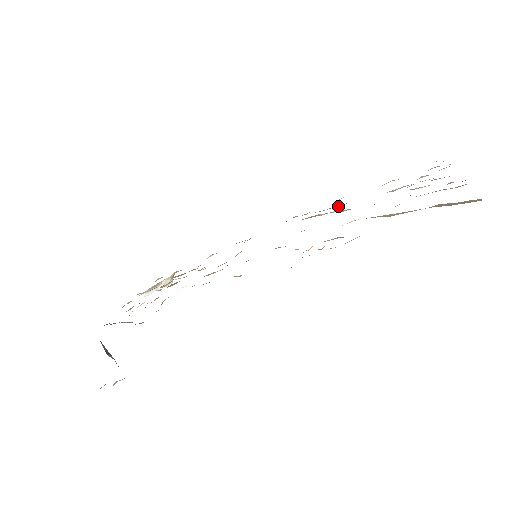
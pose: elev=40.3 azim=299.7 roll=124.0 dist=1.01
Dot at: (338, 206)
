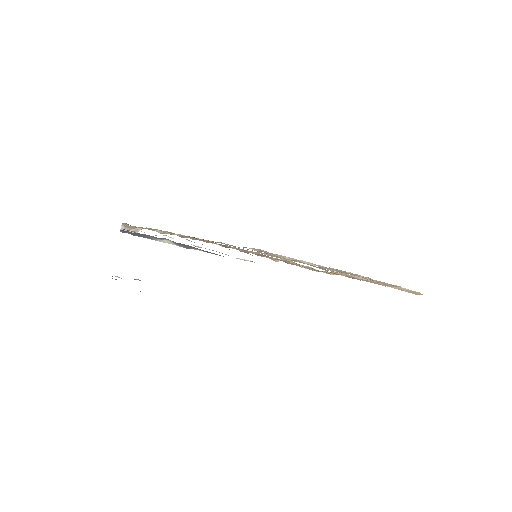
Dot at: occluded
